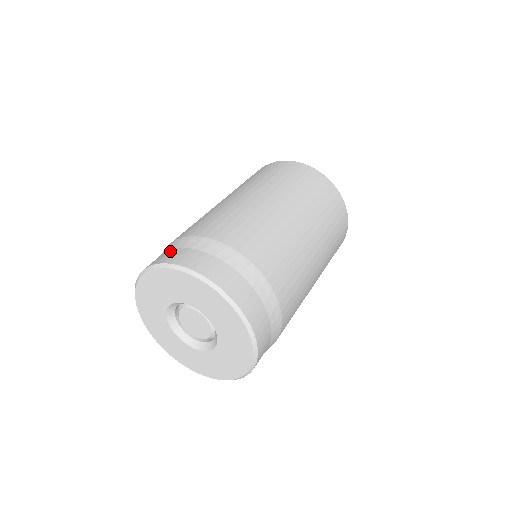
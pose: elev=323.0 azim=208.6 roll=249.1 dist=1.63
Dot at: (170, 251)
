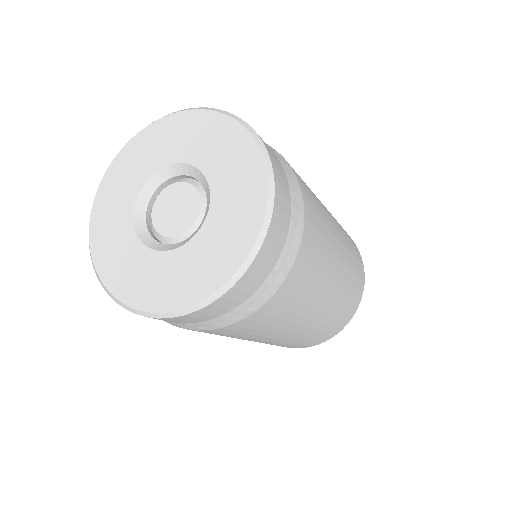
Dot at: occluded
